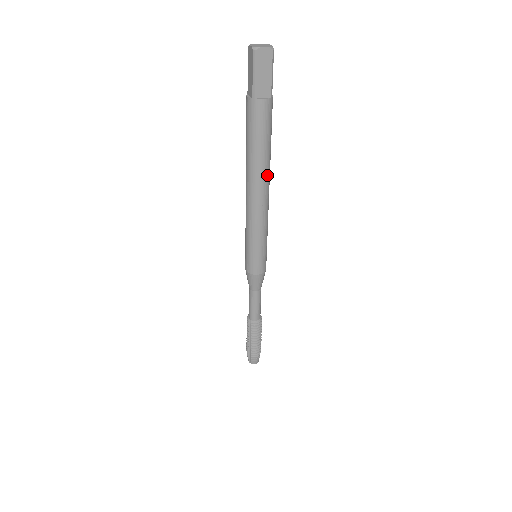
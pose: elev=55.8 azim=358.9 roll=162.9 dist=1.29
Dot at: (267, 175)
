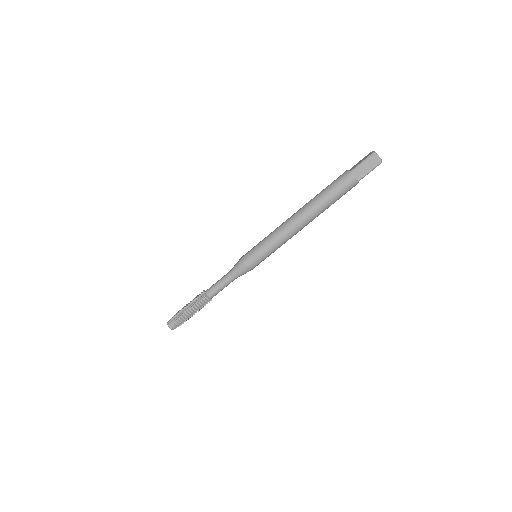
Dot at: (315, 215)
